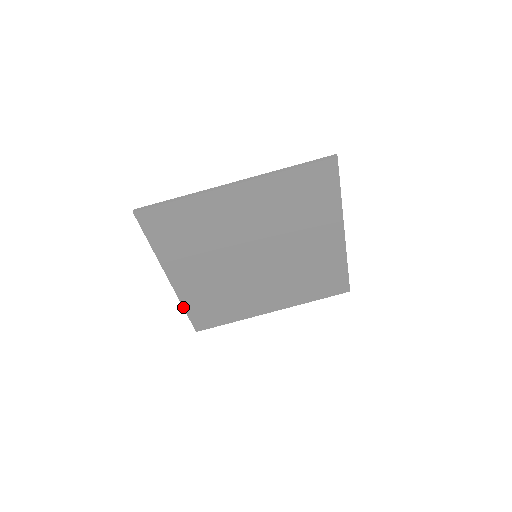
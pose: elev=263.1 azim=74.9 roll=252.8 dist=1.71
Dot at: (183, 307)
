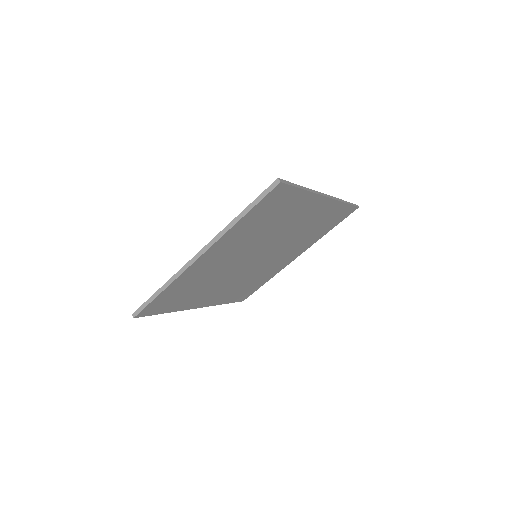
Dot at: (221, 304)
